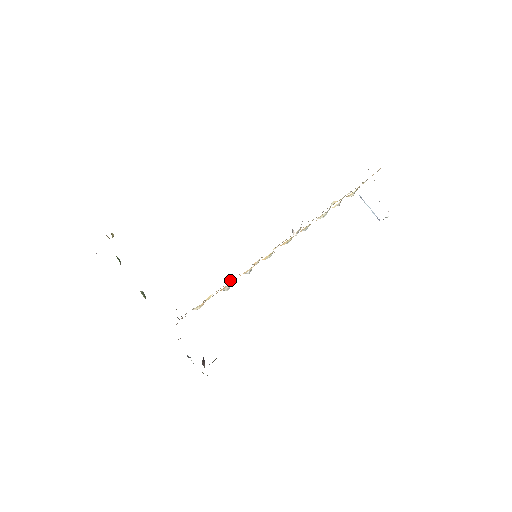
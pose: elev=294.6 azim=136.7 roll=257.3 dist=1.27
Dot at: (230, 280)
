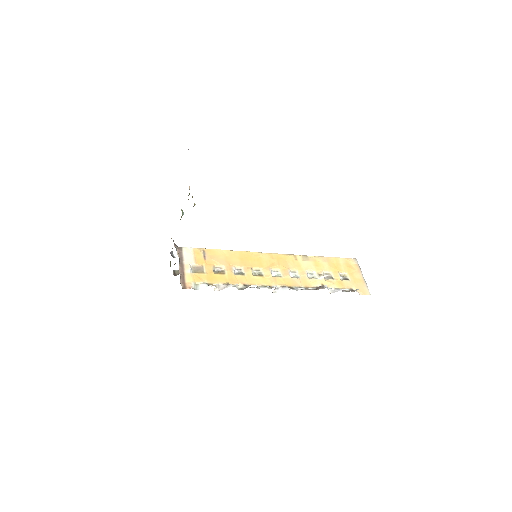
Dot at: (216, 288)
